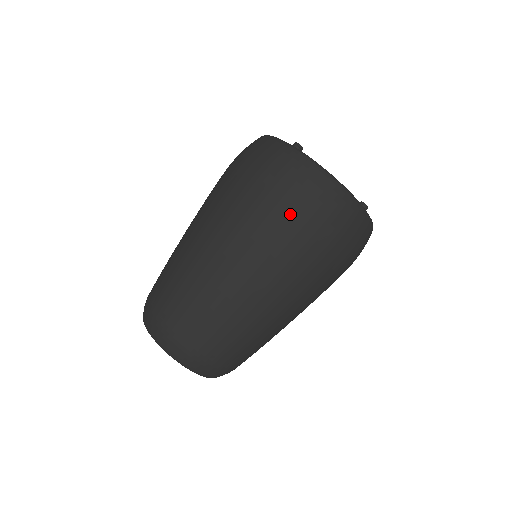
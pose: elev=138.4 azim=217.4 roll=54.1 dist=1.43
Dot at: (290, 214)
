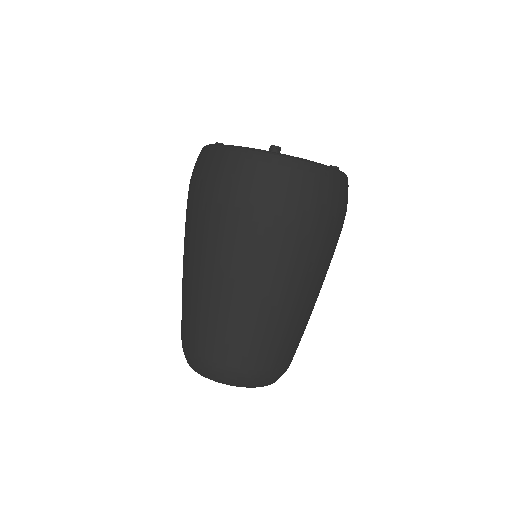
Dot at: (314, 221)
